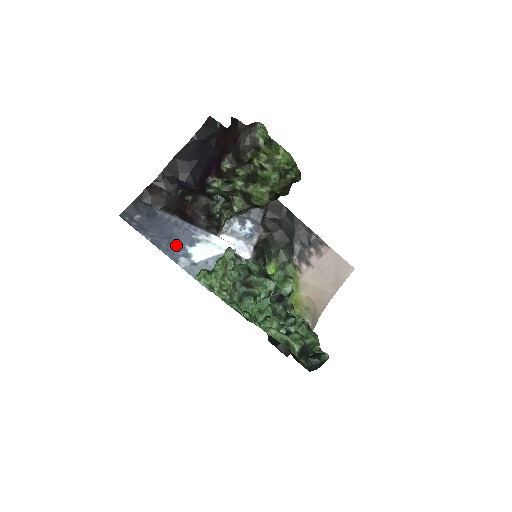
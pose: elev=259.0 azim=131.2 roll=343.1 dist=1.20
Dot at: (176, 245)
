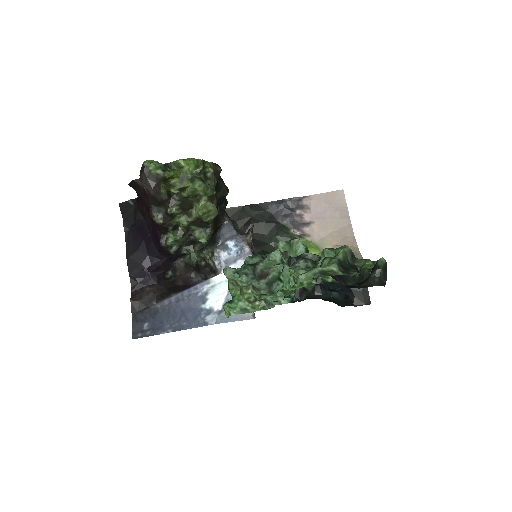
Dot at: (193, 314)
